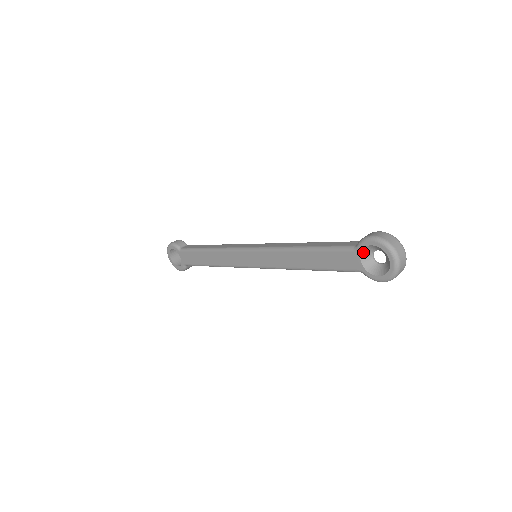
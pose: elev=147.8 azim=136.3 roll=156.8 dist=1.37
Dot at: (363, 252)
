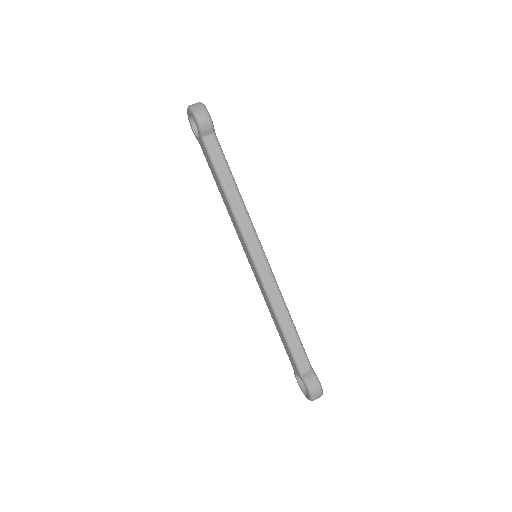
Dot at: (302, 378)
